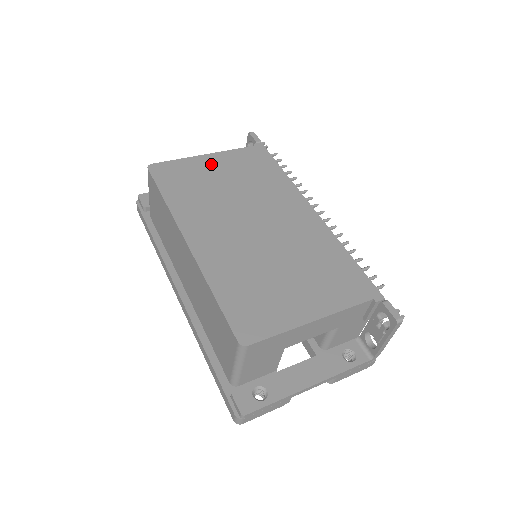
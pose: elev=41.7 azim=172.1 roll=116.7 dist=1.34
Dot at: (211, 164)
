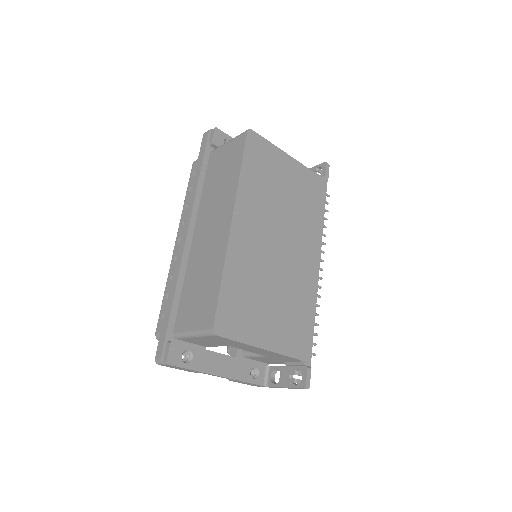
Dot at: (287, 168)
